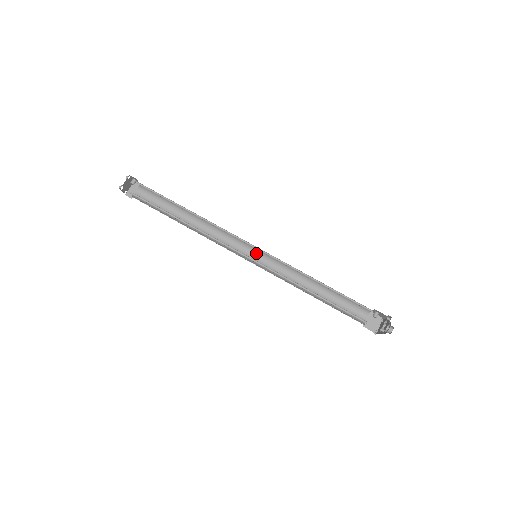
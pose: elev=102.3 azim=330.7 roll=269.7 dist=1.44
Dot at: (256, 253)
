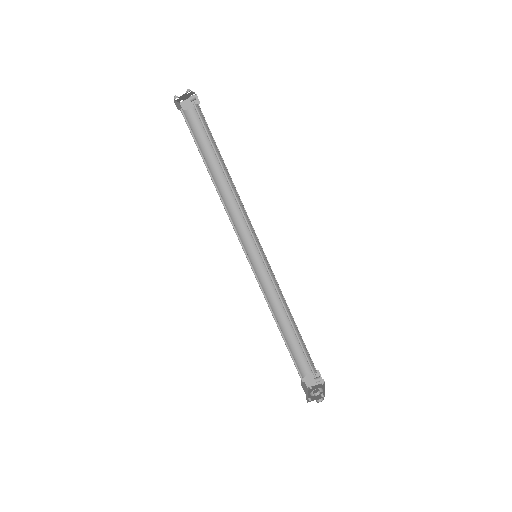
Dot at: occluded
